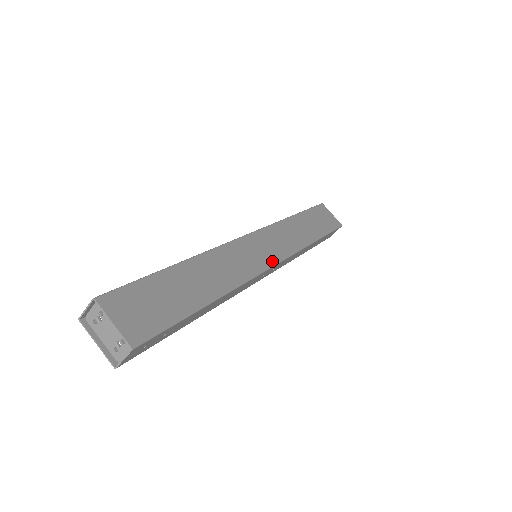
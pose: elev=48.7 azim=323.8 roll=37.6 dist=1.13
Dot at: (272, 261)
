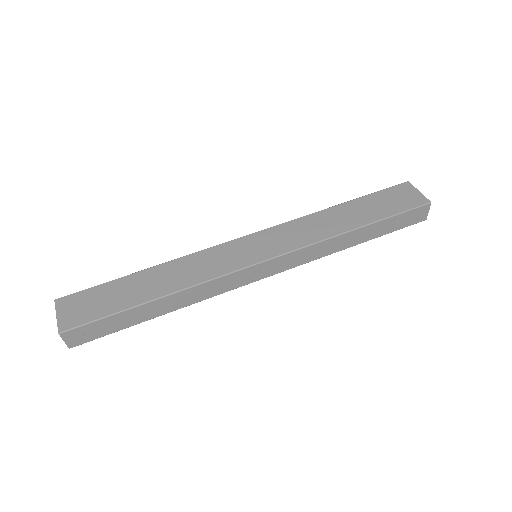
Dot at: (258, 259)
